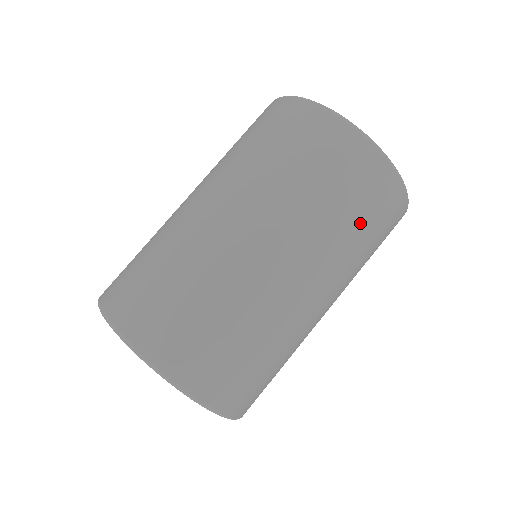
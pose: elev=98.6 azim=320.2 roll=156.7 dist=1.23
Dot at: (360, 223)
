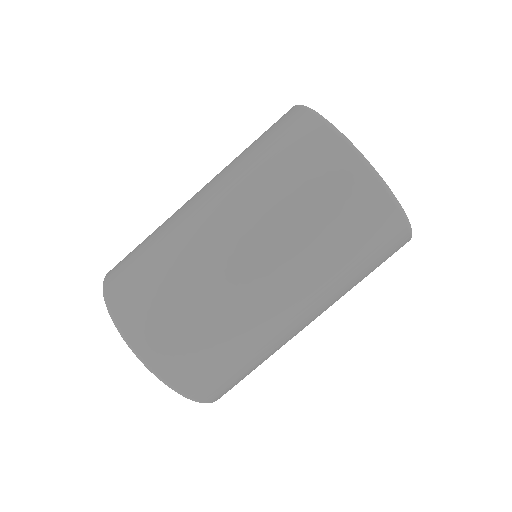
Dot at: (348, 249)
